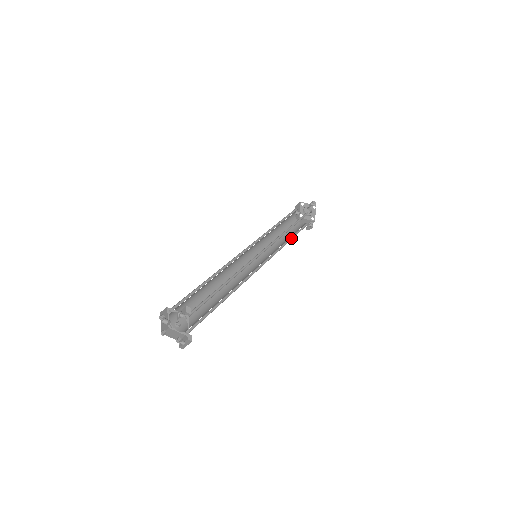
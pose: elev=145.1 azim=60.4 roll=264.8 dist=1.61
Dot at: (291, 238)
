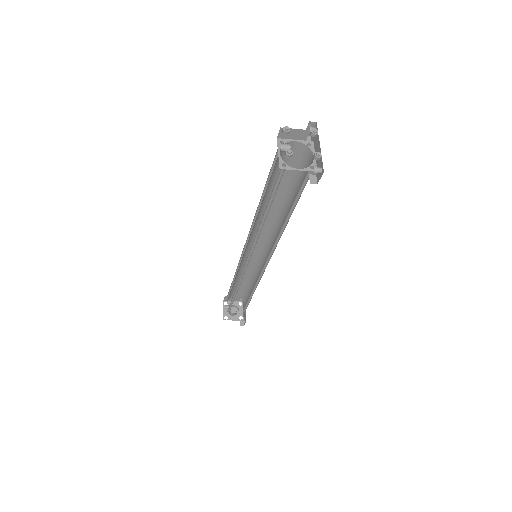
Dot at: occluded
